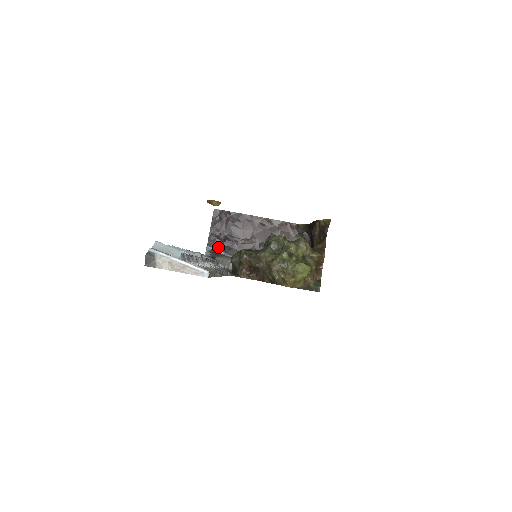
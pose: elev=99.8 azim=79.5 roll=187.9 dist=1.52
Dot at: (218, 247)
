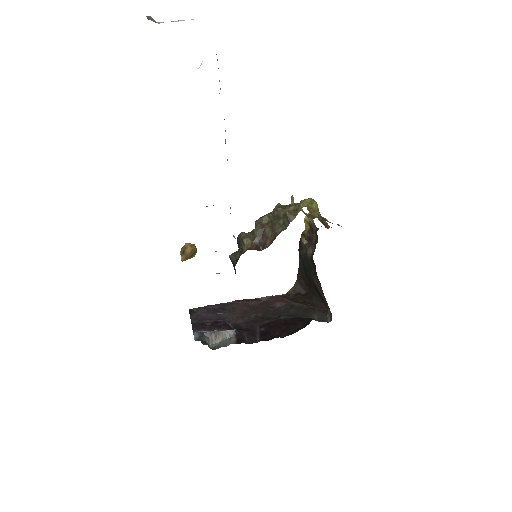
Dot at: (208, 331)
